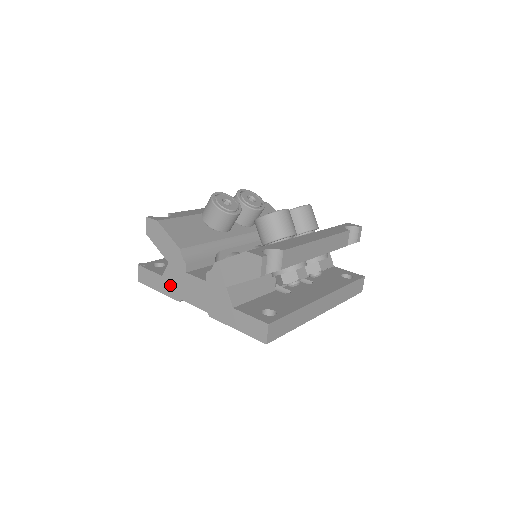
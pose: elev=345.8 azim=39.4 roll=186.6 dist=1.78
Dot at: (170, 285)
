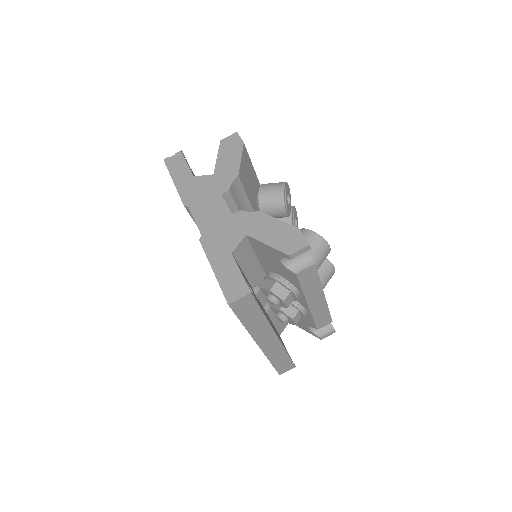
Dot at: (192, 188)
